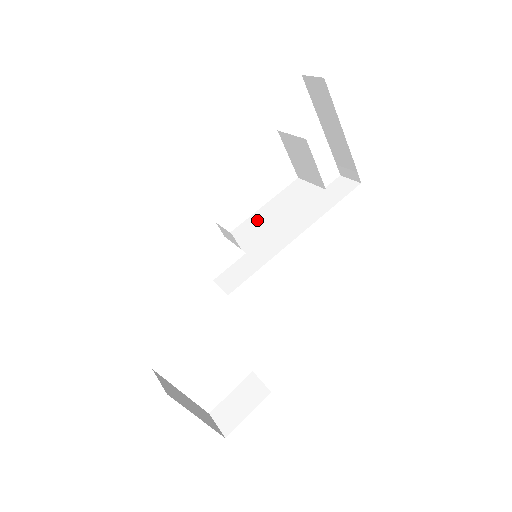
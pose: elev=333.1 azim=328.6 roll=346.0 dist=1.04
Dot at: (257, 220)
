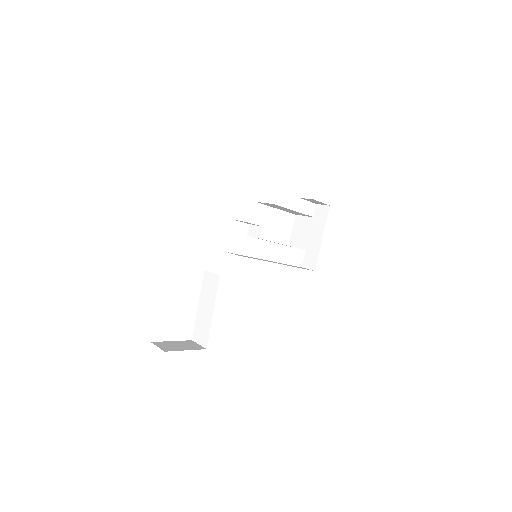
Dot at: occluded
